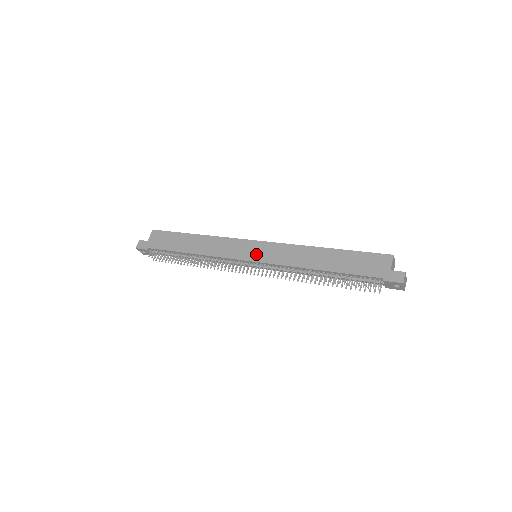
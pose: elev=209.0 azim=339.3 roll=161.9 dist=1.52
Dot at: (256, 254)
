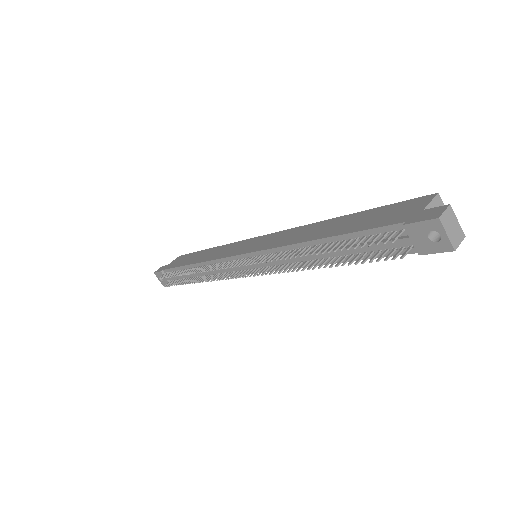
Dot at: (251, 246)
